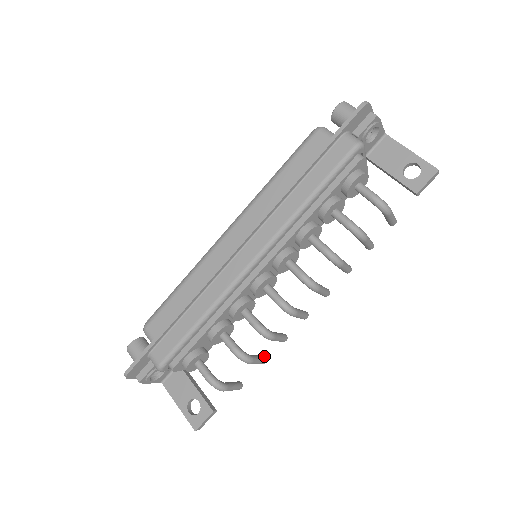
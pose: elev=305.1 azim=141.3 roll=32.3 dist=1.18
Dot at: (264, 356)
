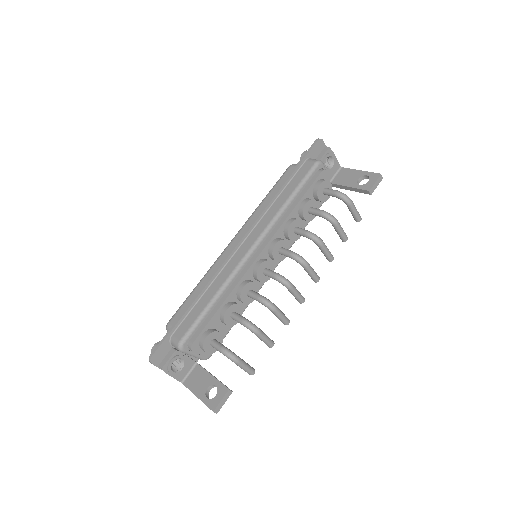
Dot at: (271, 340)
